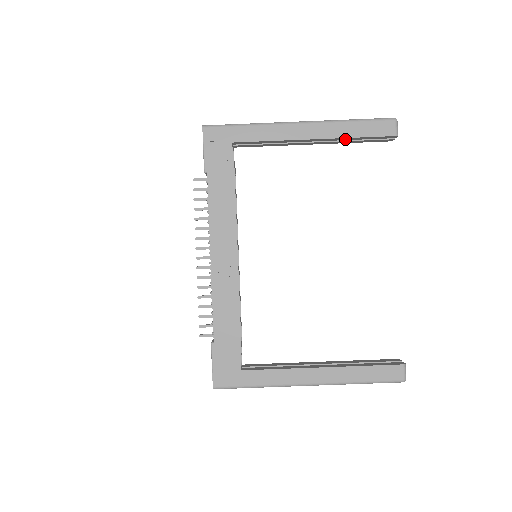
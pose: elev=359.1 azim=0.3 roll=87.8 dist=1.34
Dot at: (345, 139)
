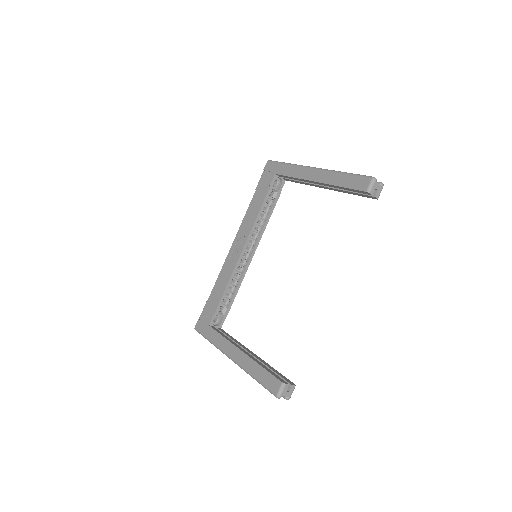
Dot at: (337, 187)
